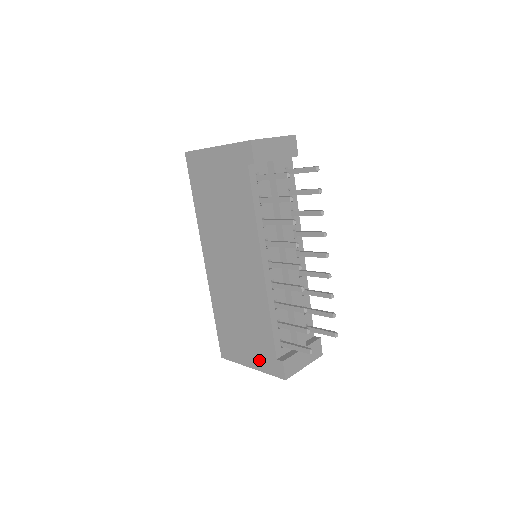
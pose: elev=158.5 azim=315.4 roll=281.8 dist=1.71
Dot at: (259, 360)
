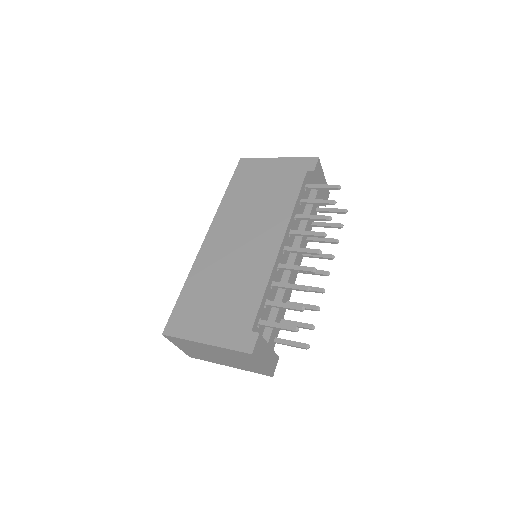
Dot at: (223, 333)
